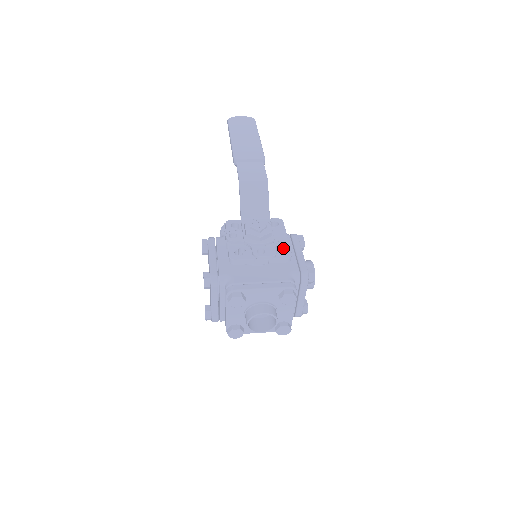
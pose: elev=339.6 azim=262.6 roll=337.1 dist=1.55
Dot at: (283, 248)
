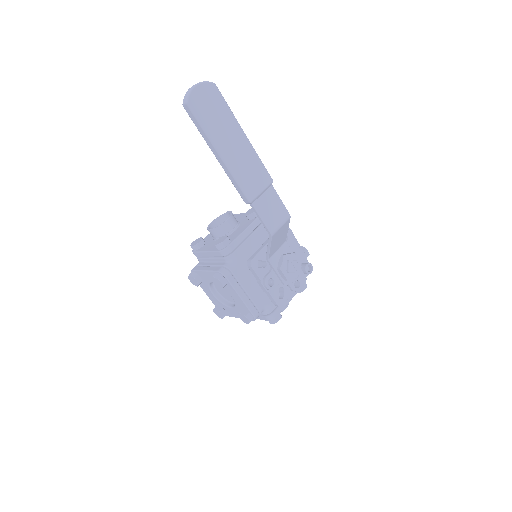
Dot at: occluded
